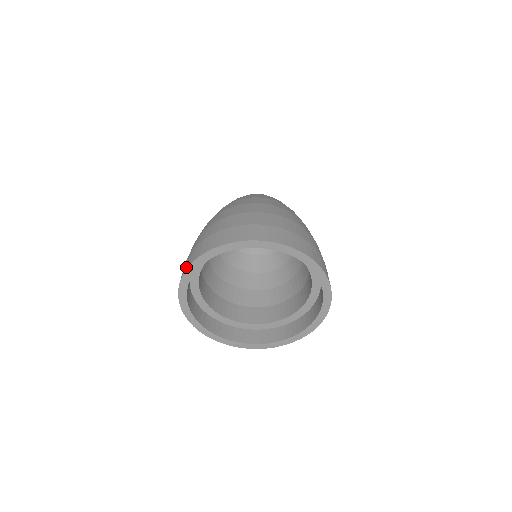
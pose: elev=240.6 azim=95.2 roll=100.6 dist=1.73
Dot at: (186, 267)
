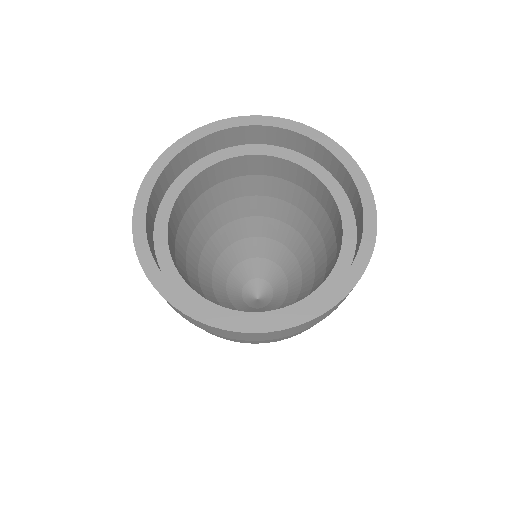
Dot at: (171, 149)
